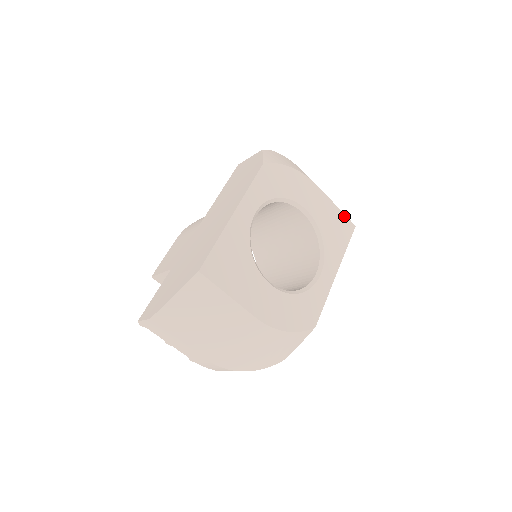
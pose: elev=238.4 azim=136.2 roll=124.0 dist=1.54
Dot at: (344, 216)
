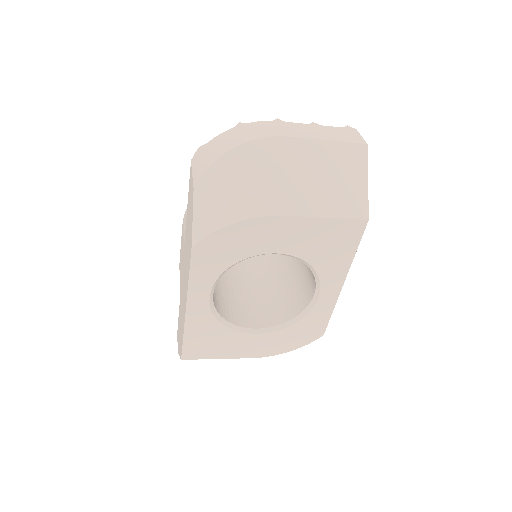
Dot at: (344, 221)
